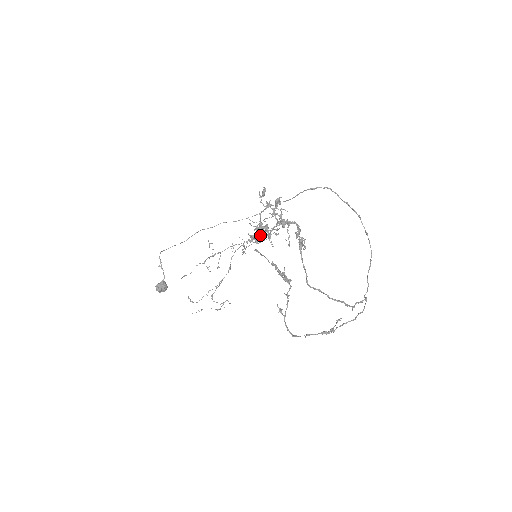
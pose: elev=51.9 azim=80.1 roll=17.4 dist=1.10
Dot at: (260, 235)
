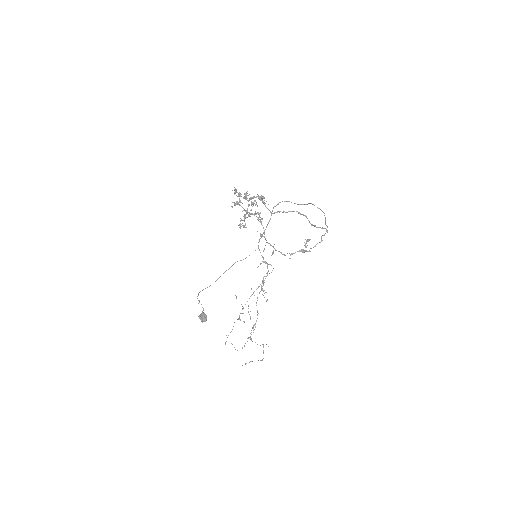
Dot at: occluded
